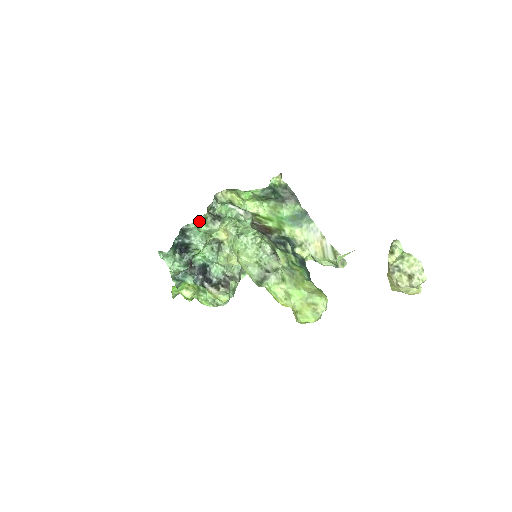
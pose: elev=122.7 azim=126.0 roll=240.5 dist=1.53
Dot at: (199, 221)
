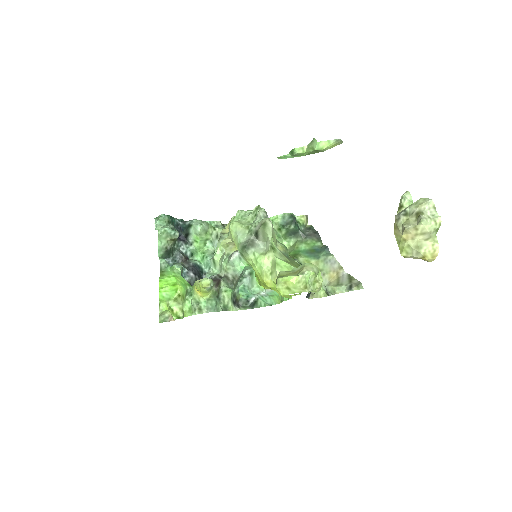
Dot at: occluded
